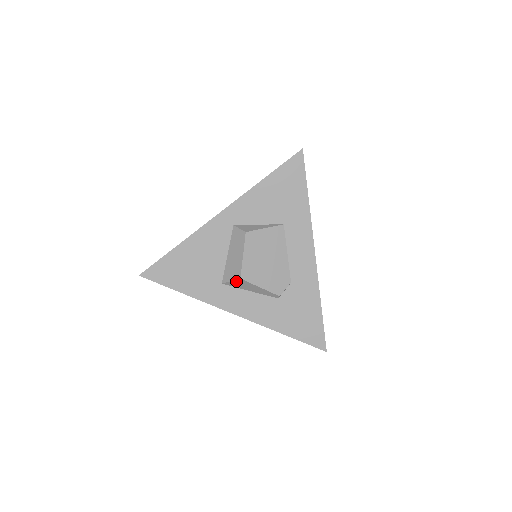
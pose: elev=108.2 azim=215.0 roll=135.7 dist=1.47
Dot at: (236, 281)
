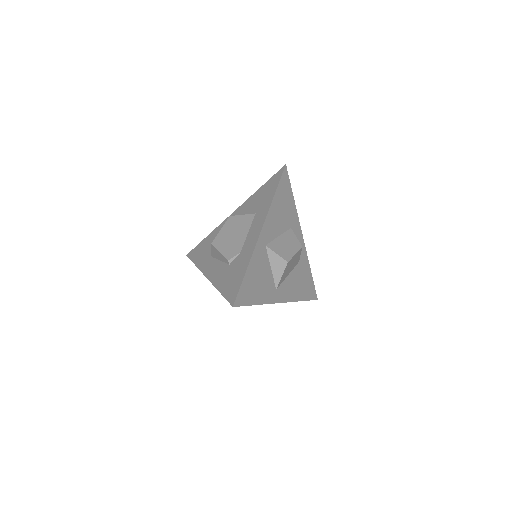
Dot at: (212, 249)
